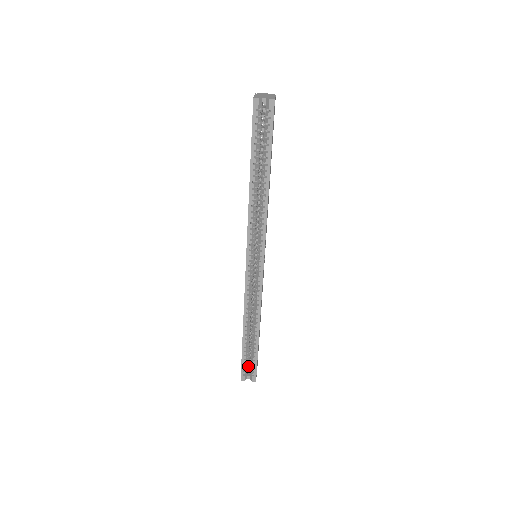
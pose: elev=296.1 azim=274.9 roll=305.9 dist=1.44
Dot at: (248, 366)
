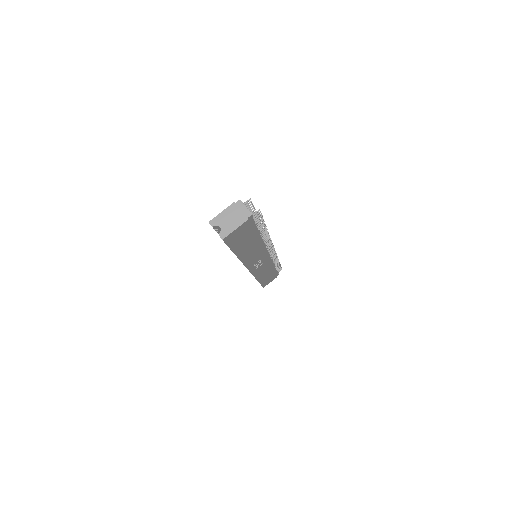
Dot at: occluded
